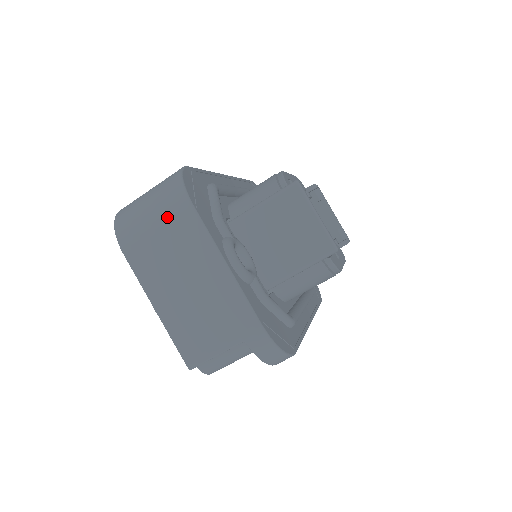
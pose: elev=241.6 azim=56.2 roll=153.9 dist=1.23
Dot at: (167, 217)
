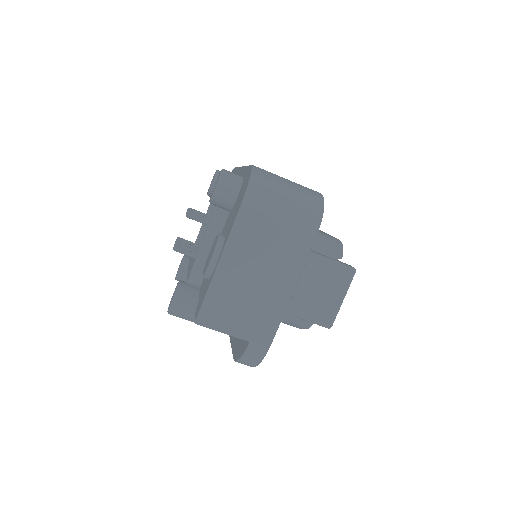
Dot at: (294, 225)
